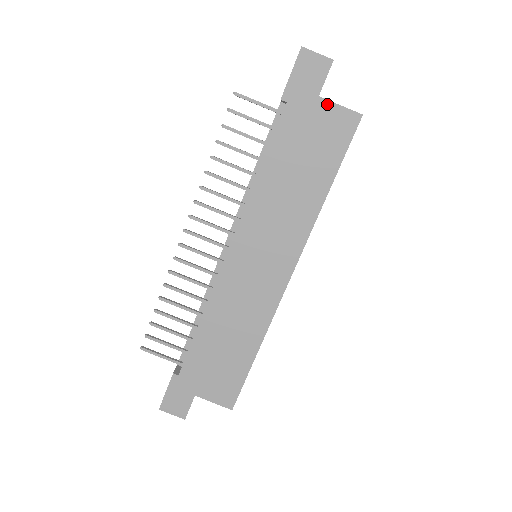
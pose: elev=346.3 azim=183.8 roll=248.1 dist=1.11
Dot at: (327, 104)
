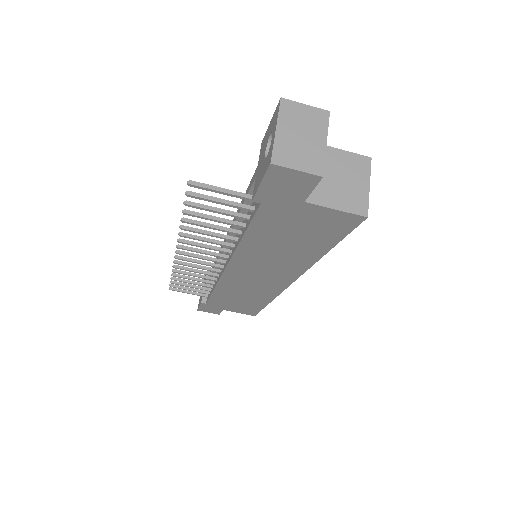
Dot at: (317, 208)
